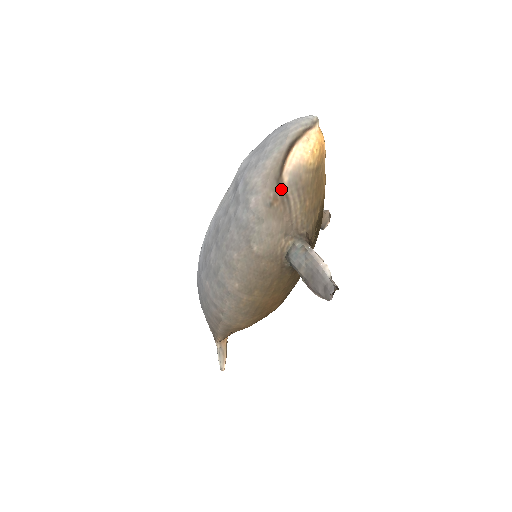
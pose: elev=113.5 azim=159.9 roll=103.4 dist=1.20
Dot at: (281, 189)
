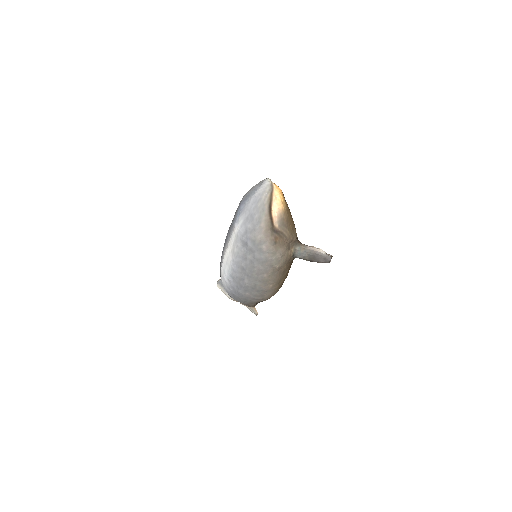
Dot at: (276, 232)
